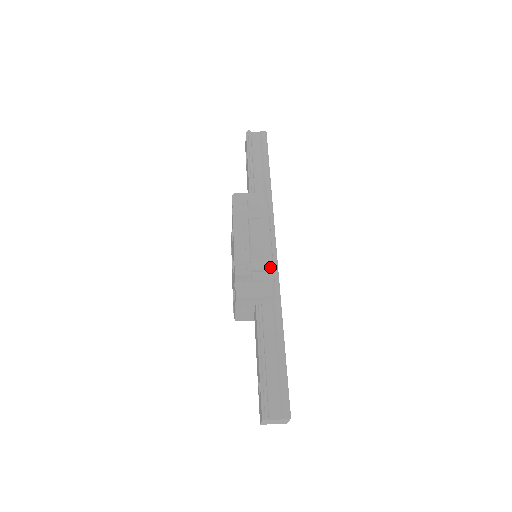
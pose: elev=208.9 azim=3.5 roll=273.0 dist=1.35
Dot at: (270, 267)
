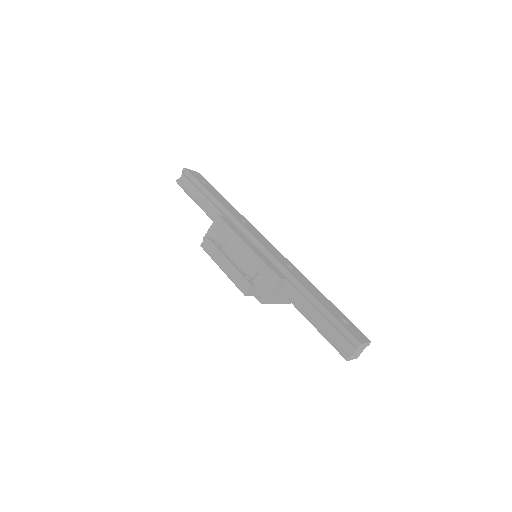
Dot at: (260, 264)
